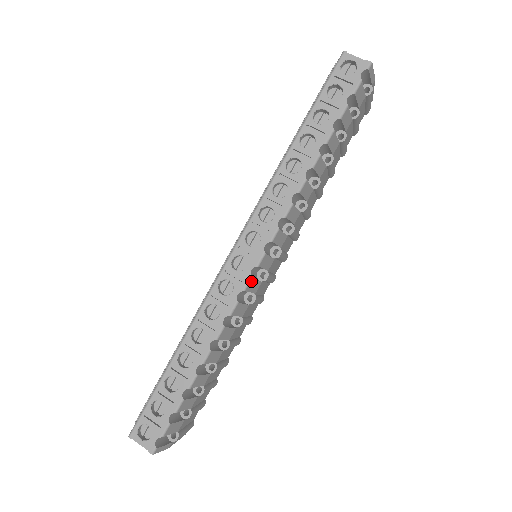
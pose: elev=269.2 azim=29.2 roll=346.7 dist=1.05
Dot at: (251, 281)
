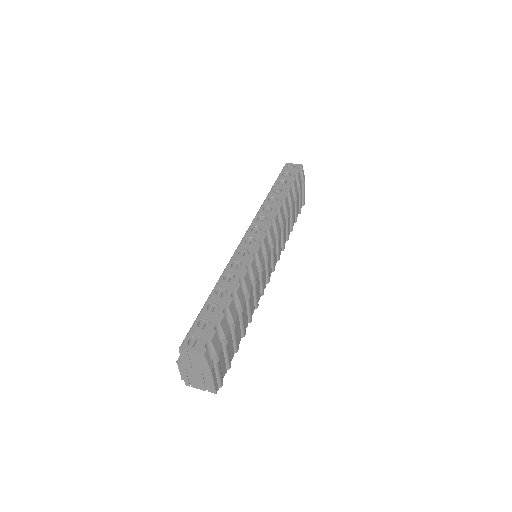
Dot at: (260, 249)
